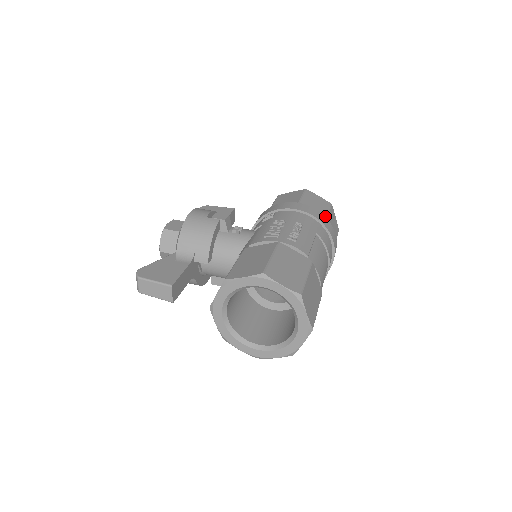
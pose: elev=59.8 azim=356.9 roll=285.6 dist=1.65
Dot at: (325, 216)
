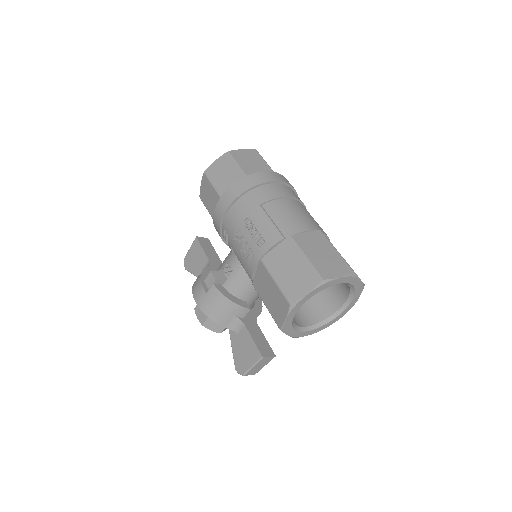
Dot at: (241, 174)
